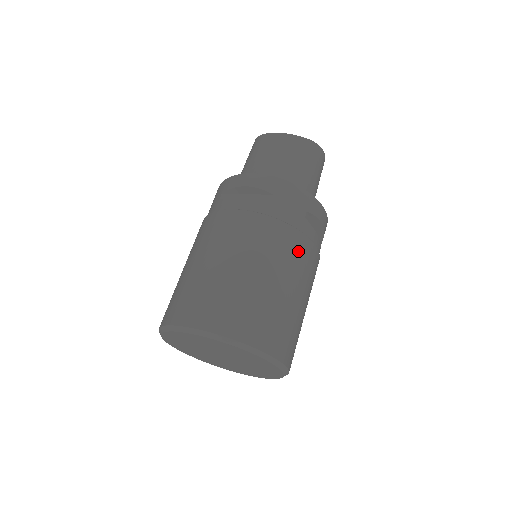
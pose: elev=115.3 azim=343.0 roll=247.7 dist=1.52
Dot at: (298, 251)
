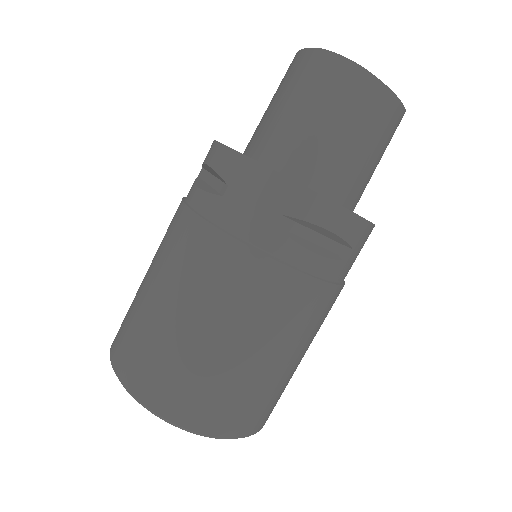
Dot at: occluded
